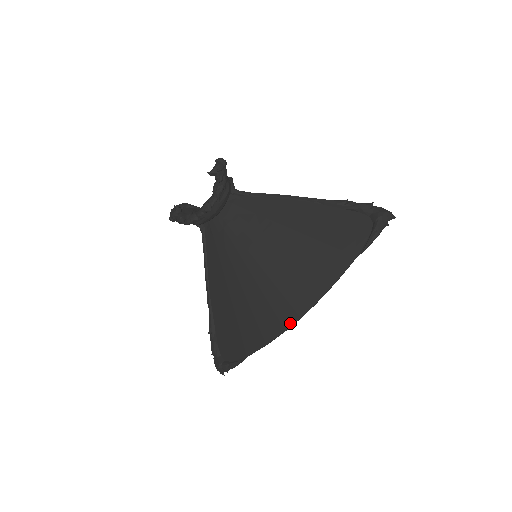
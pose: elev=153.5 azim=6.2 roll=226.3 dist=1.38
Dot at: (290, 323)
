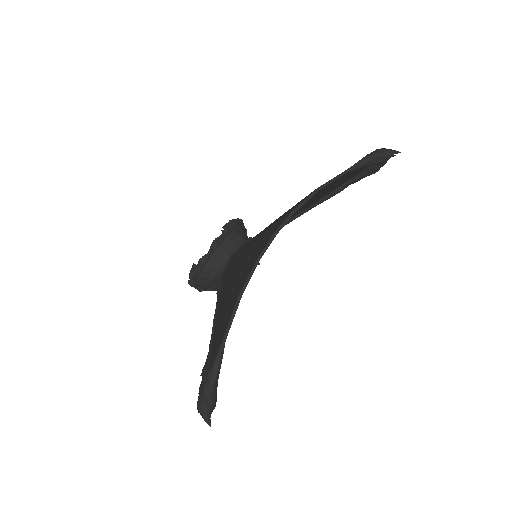
Dot at: (264, 247)
